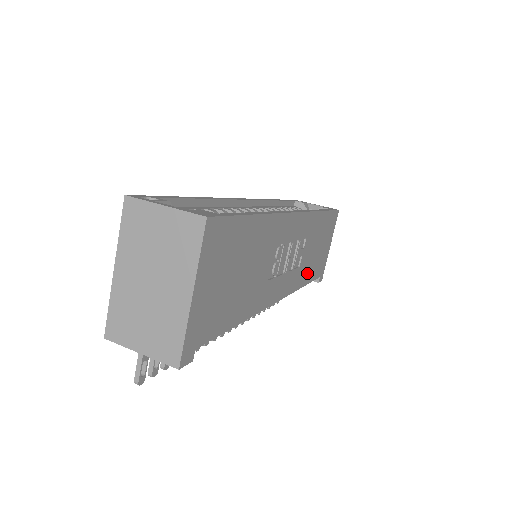
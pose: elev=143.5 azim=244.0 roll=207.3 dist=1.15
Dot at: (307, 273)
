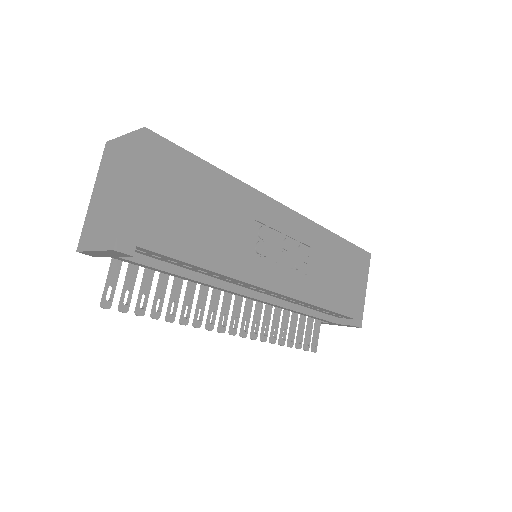
Dot at: (325, 295)
